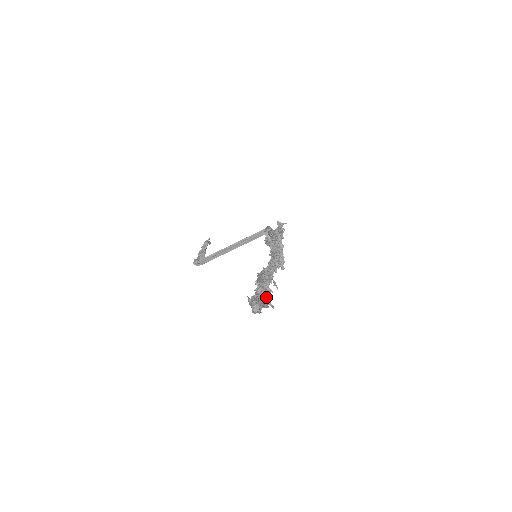
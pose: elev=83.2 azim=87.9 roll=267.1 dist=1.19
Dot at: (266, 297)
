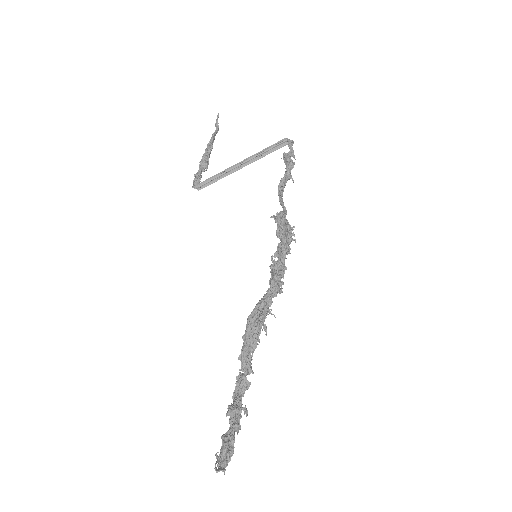
Dot at: (240, 413)
